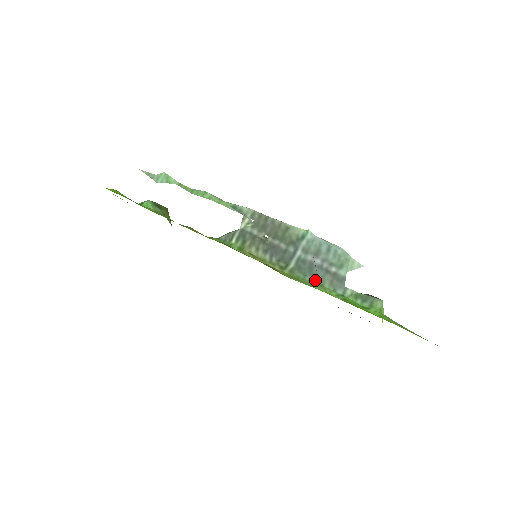
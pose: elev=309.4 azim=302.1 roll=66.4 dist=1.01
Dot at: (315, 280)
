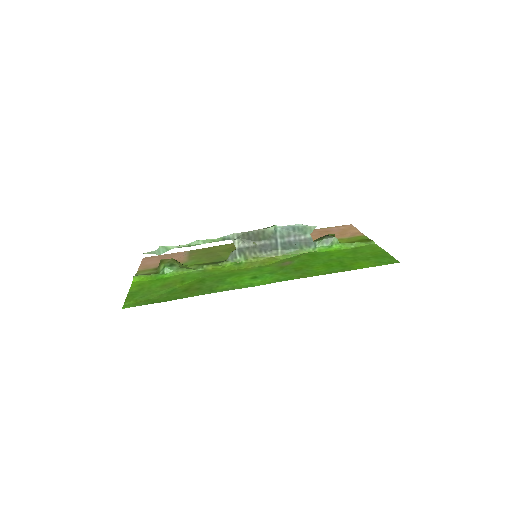
Dot at: (297, 249)
